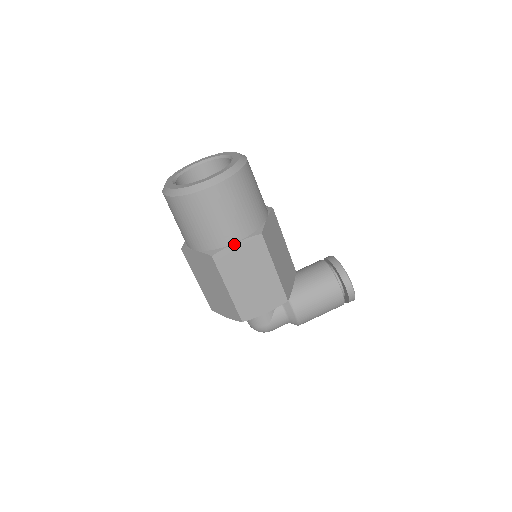
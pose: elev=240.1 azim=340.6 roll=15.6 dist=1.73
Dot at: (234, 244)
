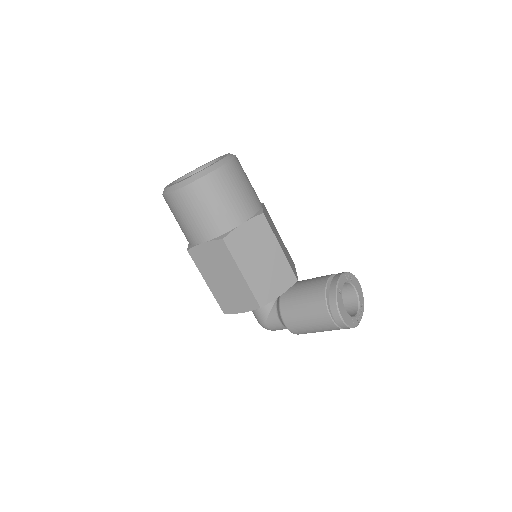
Dot at: (202, 244)
